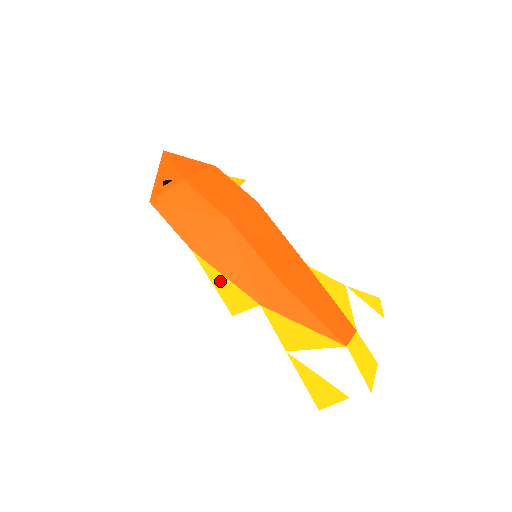
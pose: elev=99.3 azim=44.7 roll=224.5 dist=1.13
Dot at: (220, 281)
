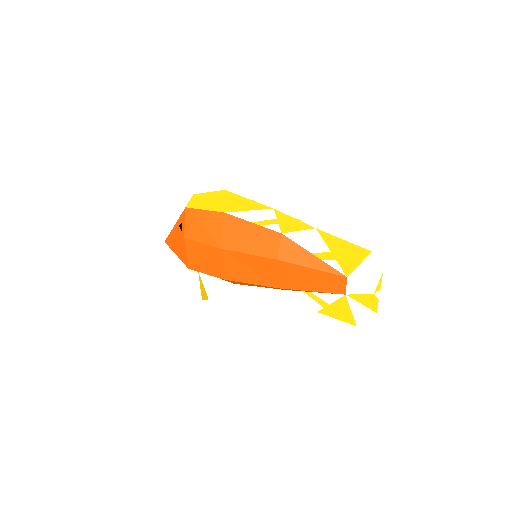
Dot at: occluded
